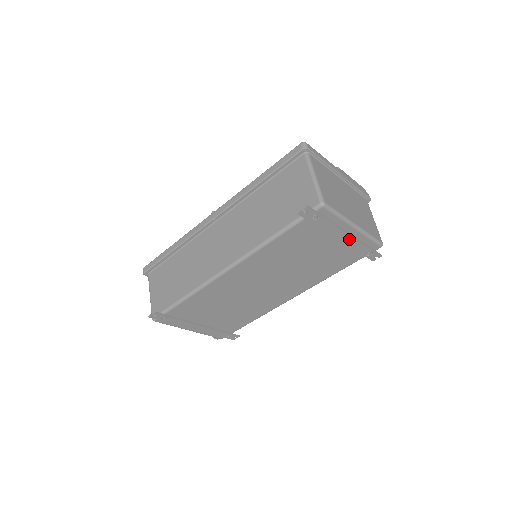
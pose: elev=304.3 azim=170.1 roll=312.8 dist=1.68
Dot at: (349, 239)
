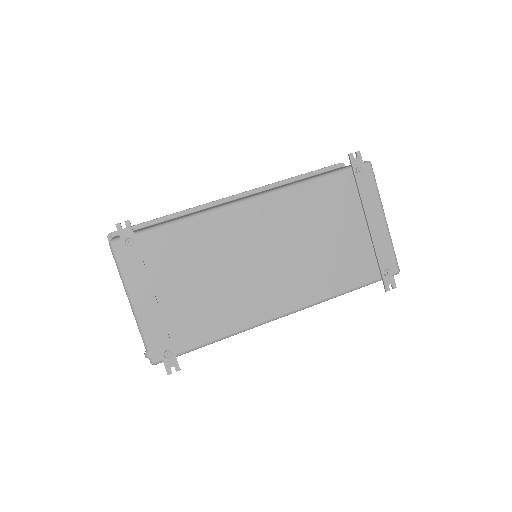
Dot at: (376, 230)
